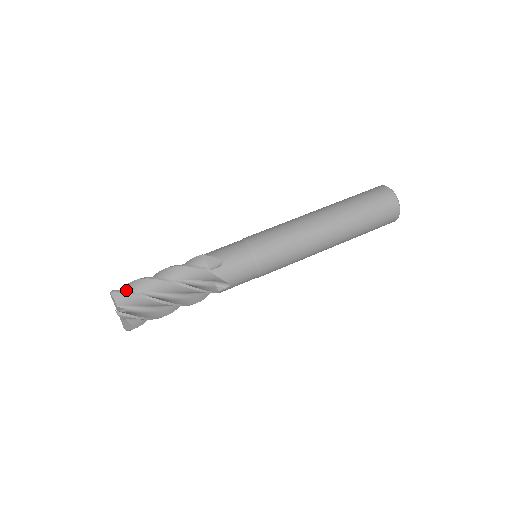
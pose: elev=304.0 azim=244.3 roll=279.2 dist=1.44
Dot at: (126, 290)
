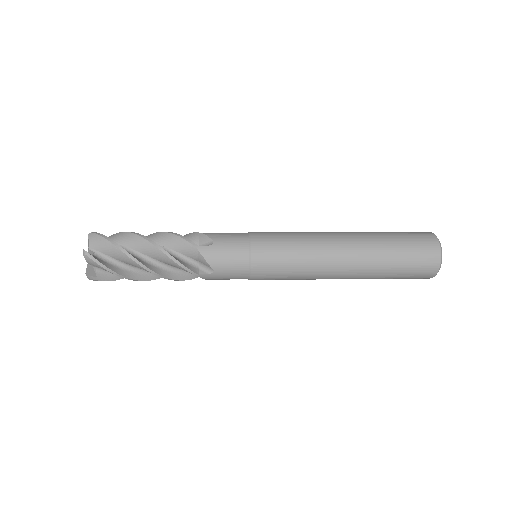
Dot at: occluded
